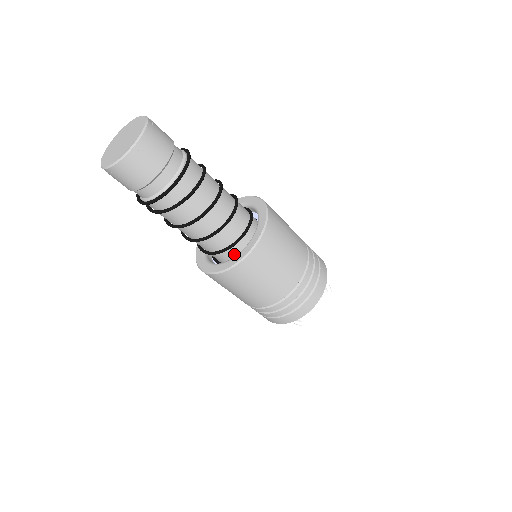
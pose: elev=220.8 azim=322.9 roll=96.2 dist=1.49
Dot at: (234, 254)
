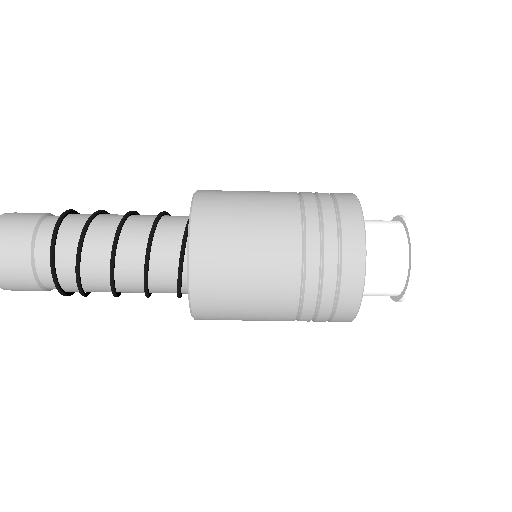
Dot at: occluded
